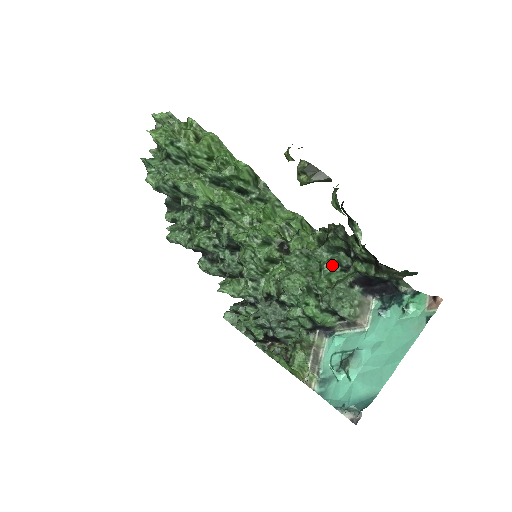
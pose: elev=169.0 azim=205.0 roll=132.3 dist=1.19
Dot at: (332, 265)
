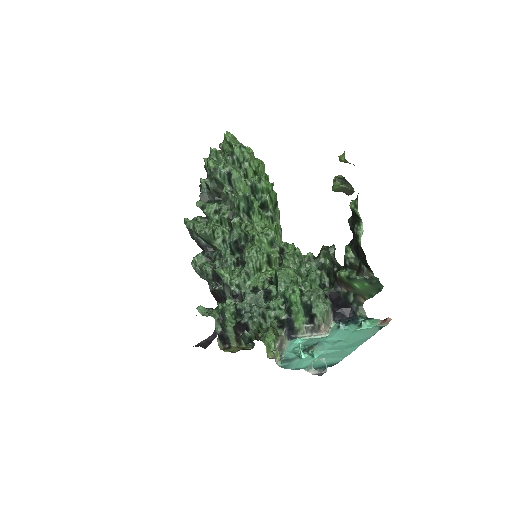
Dot at: (317, 275)
